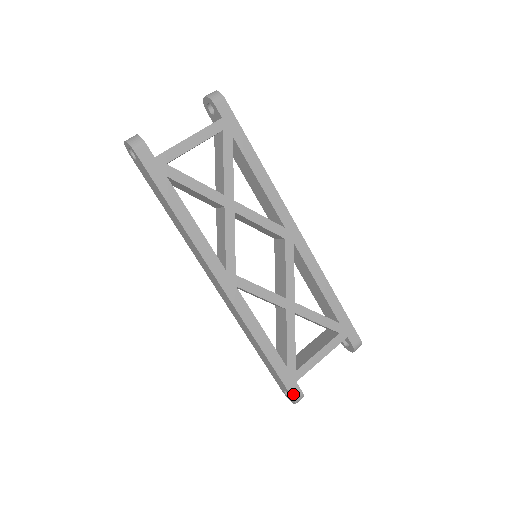
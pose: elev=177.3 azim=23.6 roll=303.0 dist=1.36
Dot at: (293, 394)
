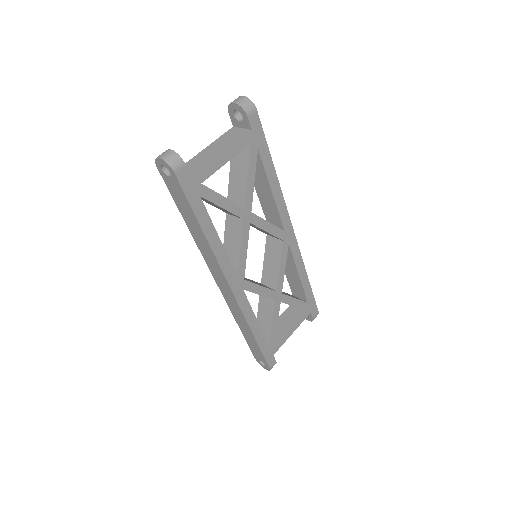
Dot at: (270, 365)
